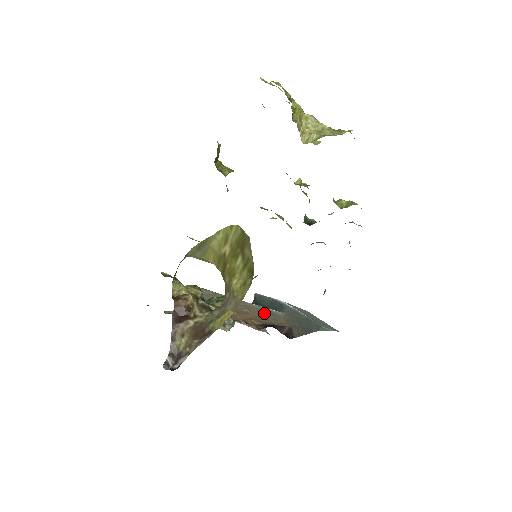
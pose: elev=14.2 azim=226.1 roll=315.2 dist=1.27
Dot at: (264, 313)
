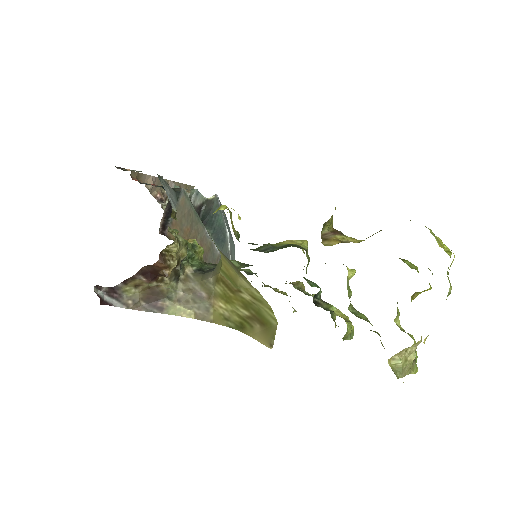
Dot at: (208, 251)
